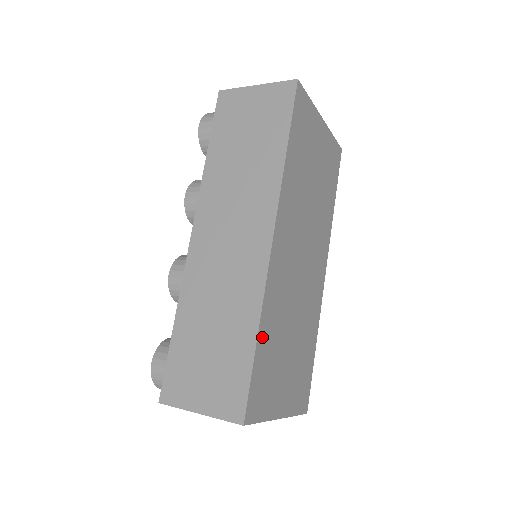
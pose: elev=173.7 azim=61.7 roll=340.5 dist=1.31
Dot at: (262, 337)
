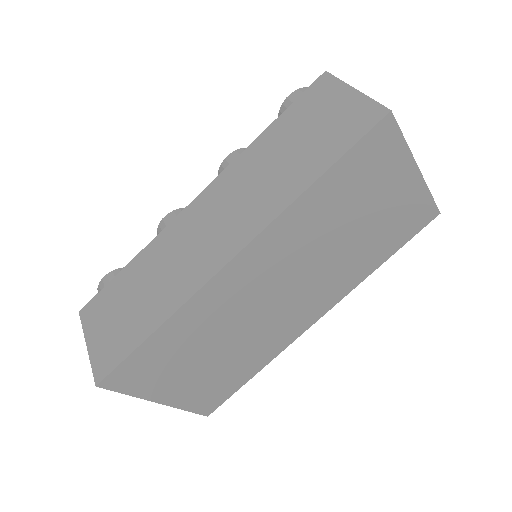
Dot at: (165, 332)
